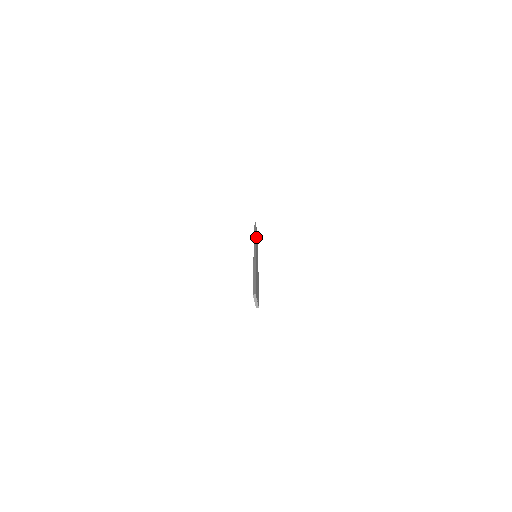
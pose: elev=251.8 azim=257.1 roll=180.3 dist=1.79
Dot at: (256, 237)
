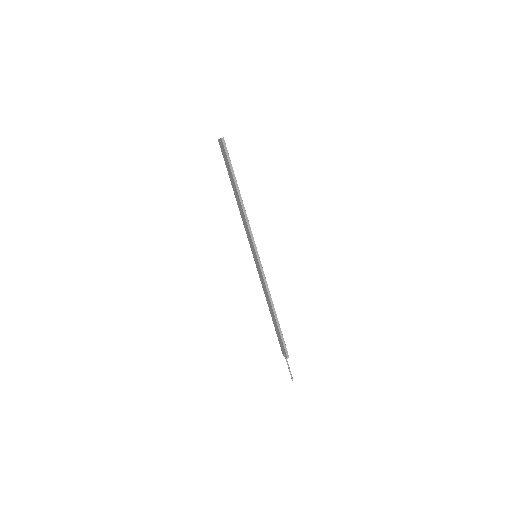
Dot at: occluded
